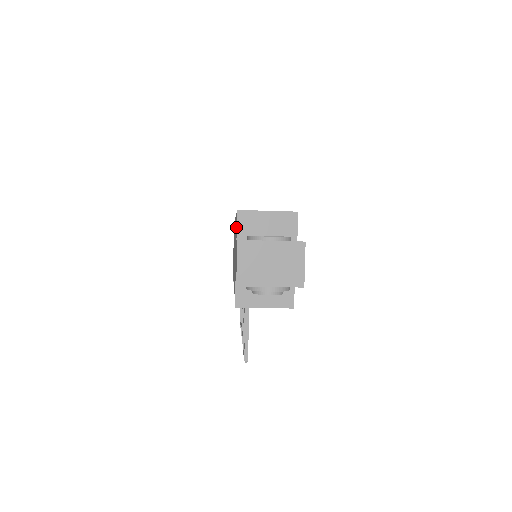
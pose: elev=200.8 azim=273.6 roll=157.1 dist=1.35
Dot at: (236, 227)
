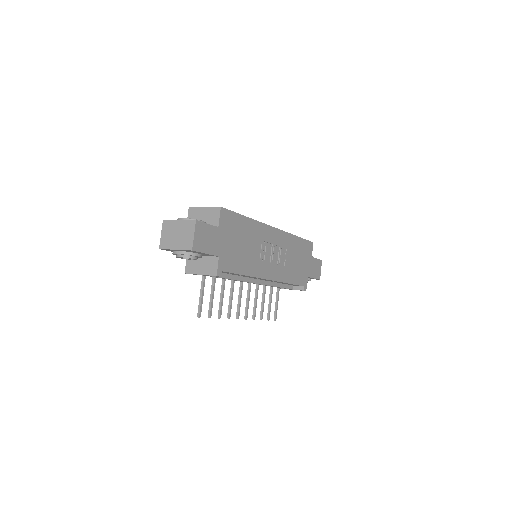
Dot at: occluded
